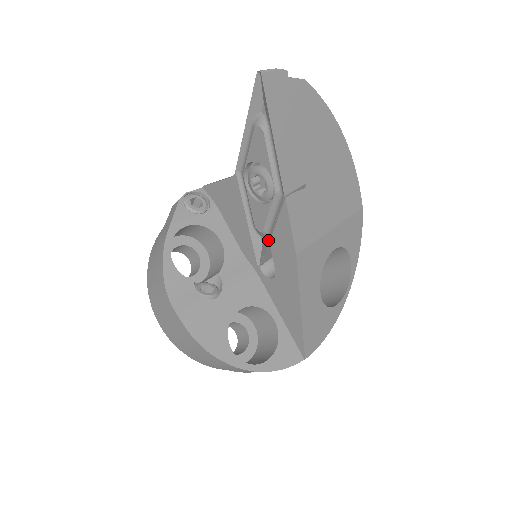
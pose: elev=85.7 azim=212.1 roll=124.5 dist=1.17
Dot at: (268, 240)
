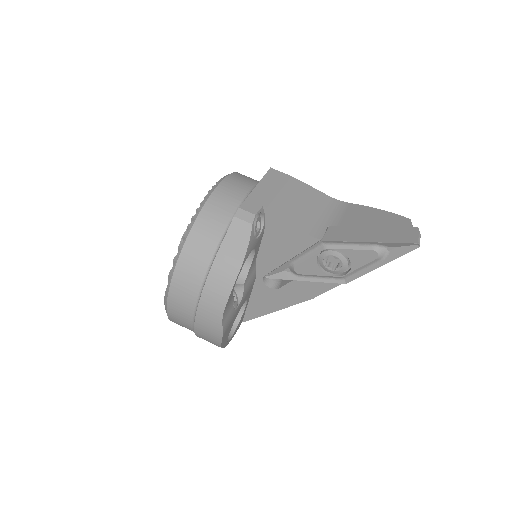
Dot at: (297, 279)
